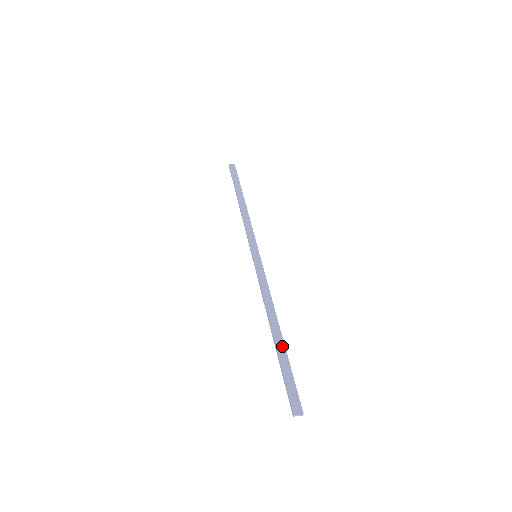
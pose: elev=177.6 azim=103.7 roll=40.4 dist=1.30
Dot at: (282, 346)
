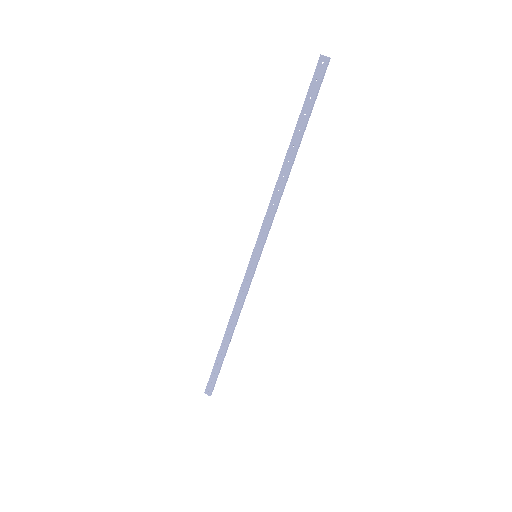
Dot at: (223, 352)
